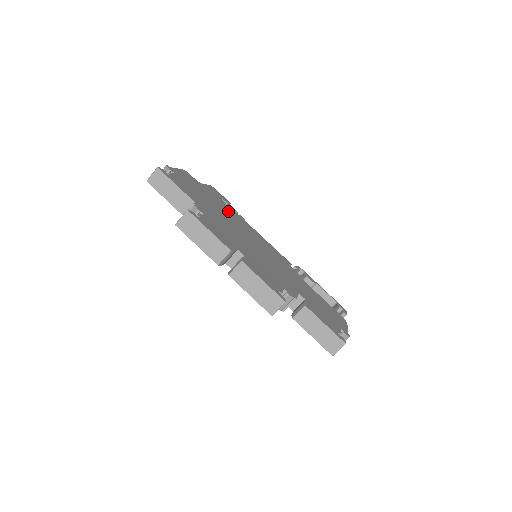
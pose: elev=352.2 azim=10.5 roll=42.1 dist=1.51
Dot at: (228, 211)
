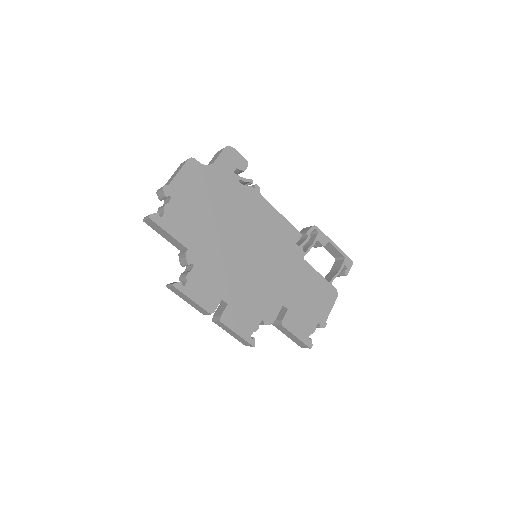
Dot at: (236, 201)
